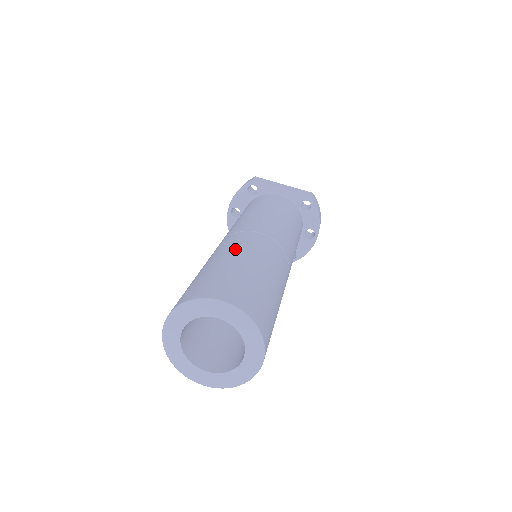
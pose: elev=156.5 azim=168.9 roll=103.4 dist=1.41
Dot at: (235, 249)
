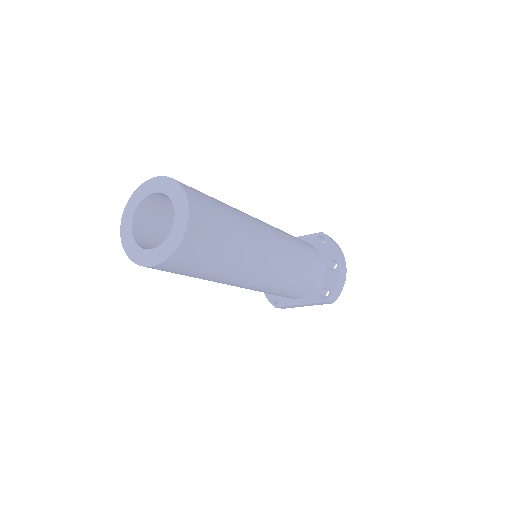
Dot at: occluded
